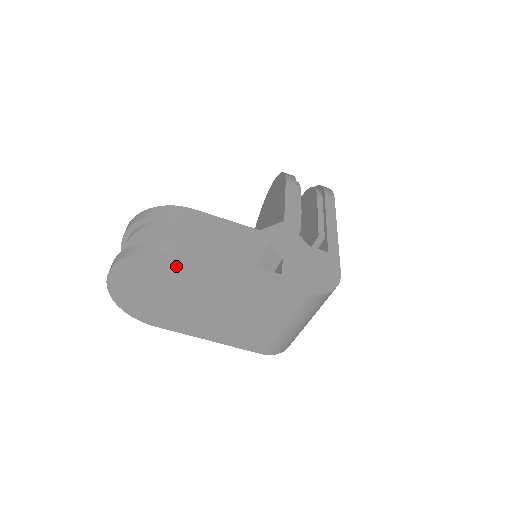
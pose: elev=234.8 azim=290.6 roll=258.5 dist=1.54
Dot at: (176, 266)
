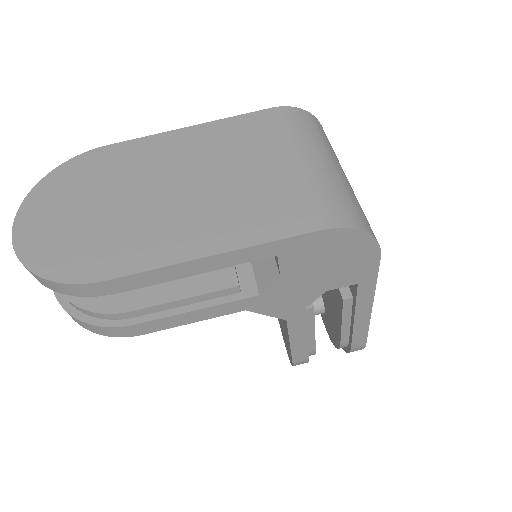
Dot at: (104, 160)
